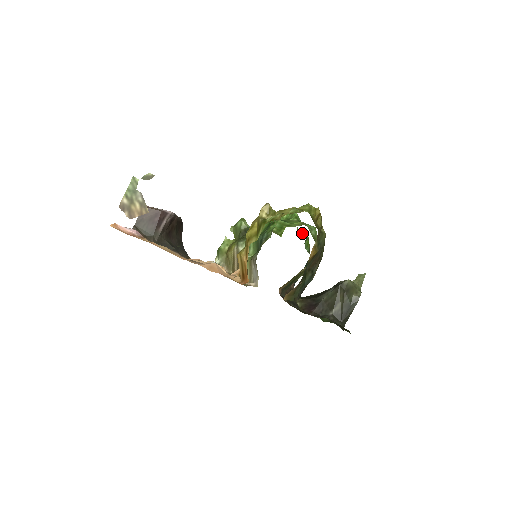
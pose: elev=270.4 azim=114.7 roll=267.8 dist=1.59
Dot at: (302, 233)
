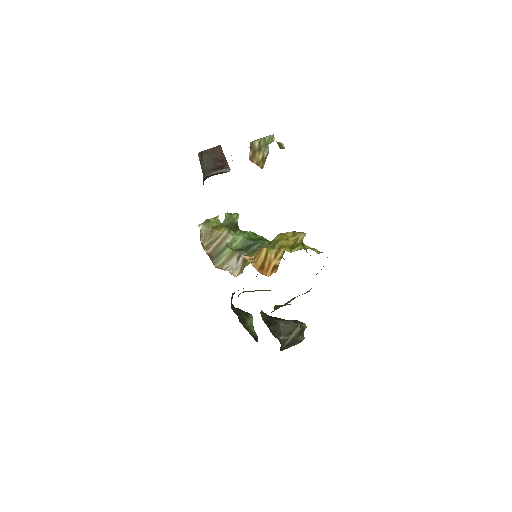
Dot at: occluded
